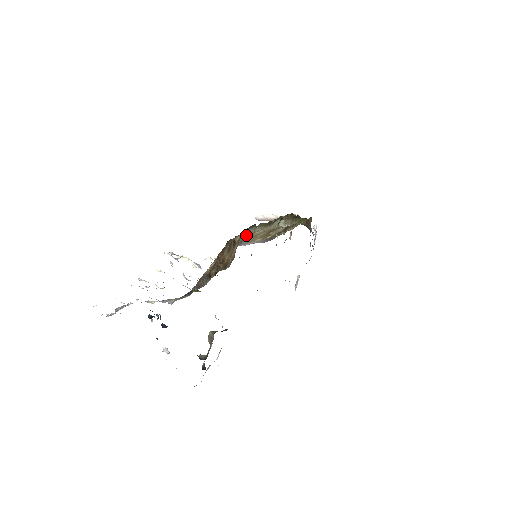
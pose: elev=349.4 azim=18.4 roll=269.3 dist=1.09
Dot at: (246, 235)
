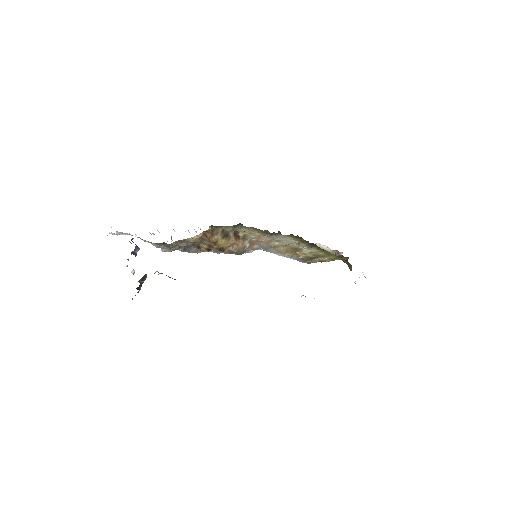
Dot at: (251, 236)
